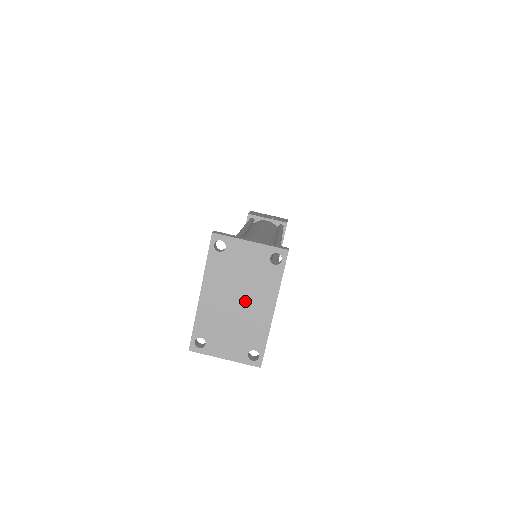
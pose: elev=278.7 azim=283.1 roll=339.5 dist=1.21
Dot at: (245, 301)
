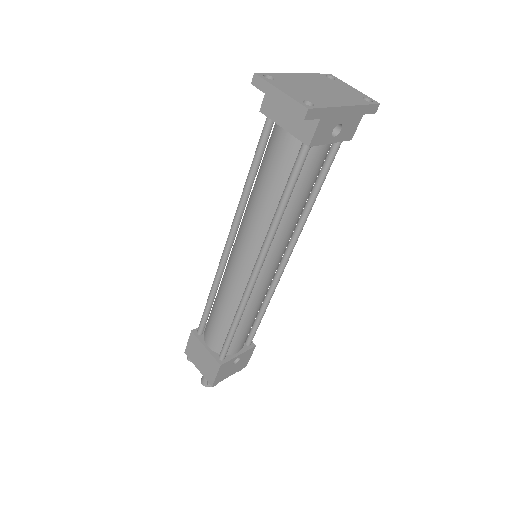
Dot at: (327, 92)
